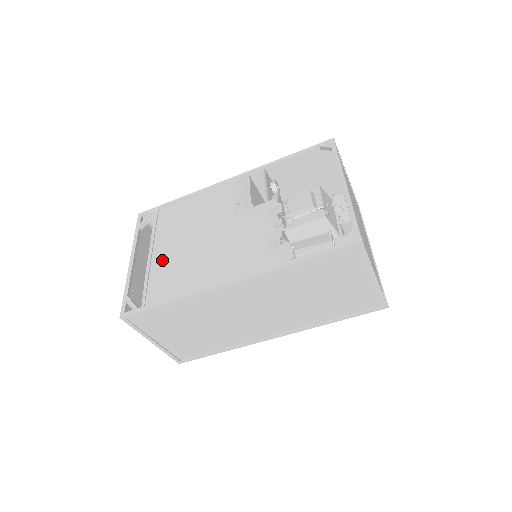
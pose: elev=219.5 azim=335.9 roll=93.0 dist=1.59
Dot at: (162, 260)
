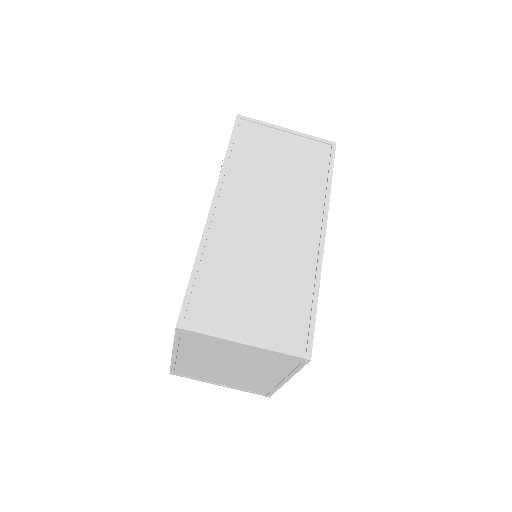
Dot at: occluded
